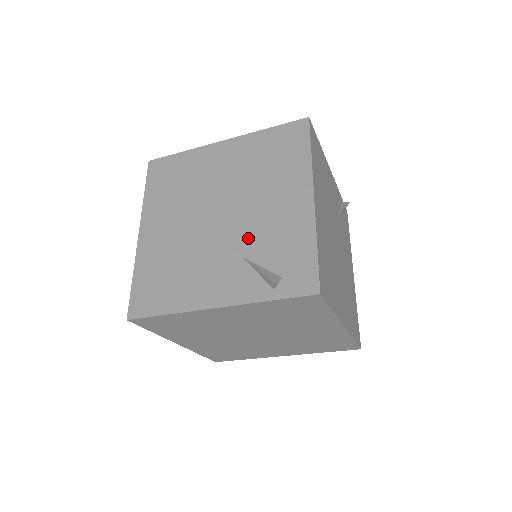
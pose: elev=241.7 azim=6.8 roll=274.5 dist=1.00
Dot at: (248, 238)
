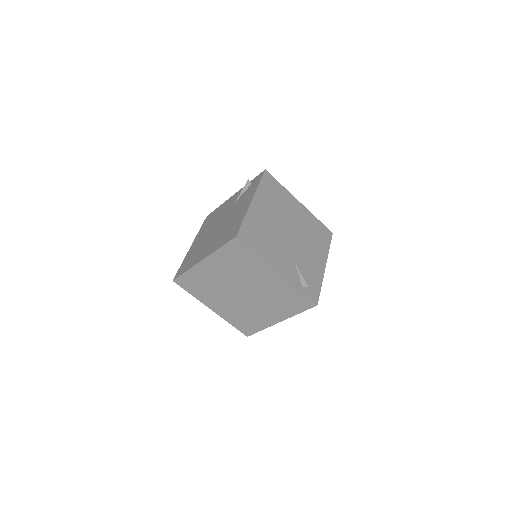
Dot at: (299, 257)
